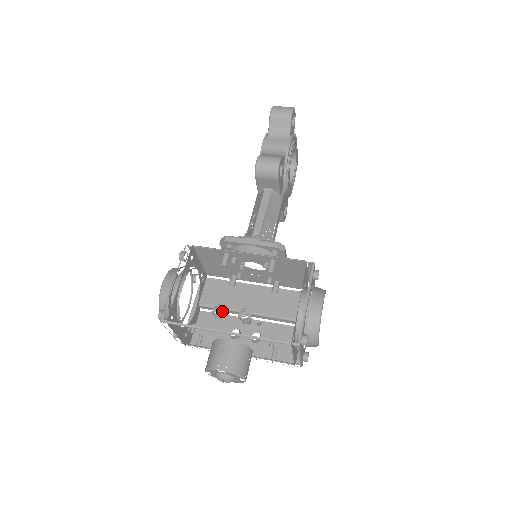
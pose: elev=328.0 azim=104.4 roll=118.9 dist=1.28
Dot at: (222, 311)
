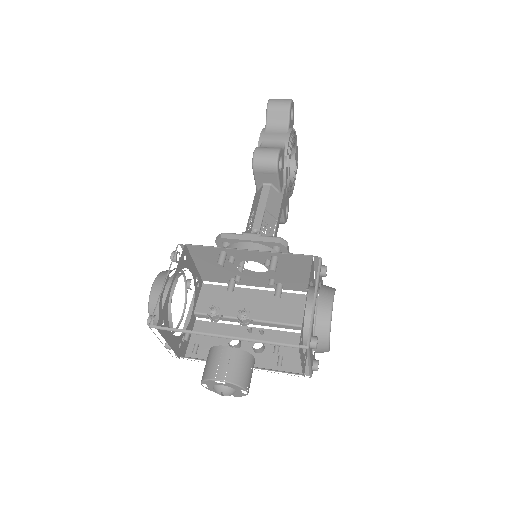
Dot at: (219, 313)
